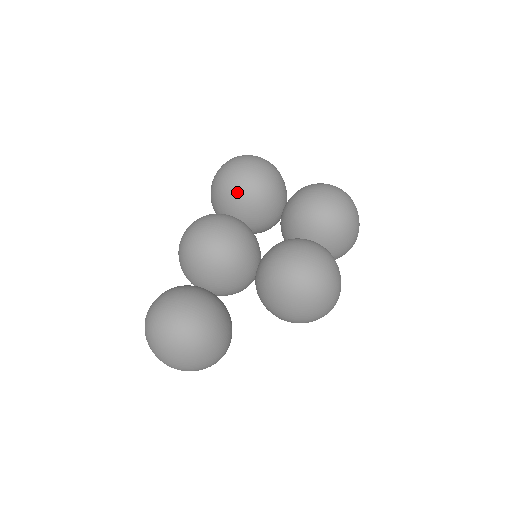
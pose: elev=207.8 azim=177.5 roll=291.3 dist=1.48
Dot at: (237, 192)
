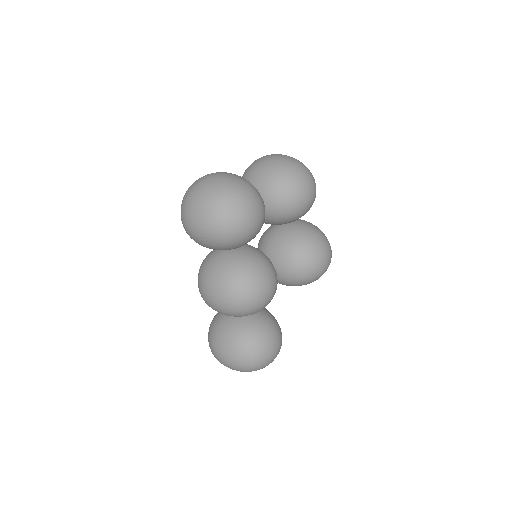
Dot at: (247, 240)
